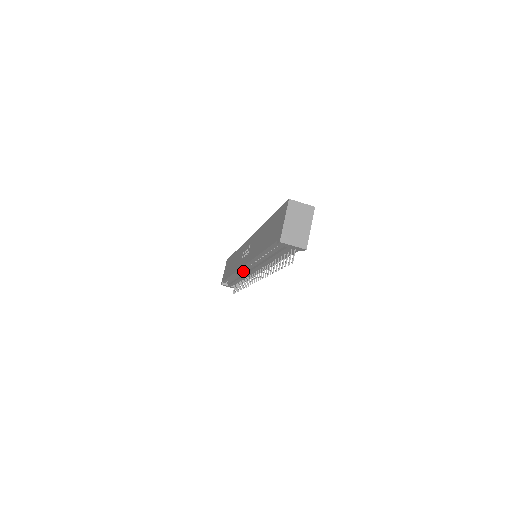
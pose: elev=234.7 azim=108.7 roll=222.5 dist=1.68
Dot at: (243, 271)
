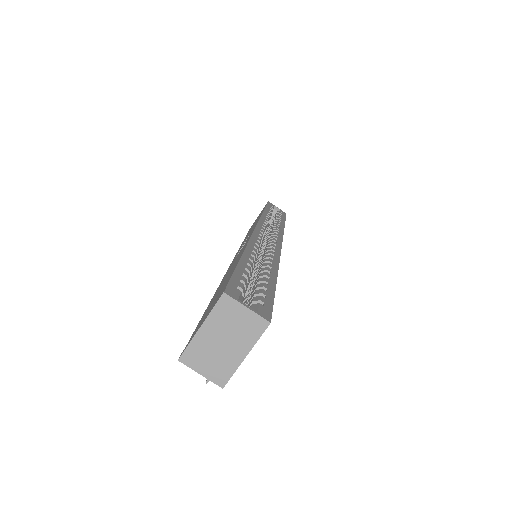
Dot at: occluded
